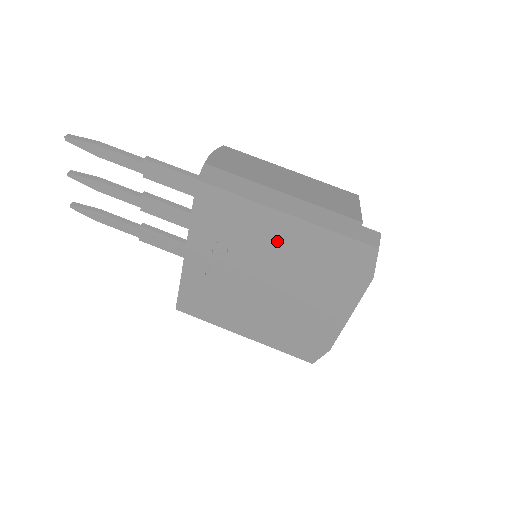
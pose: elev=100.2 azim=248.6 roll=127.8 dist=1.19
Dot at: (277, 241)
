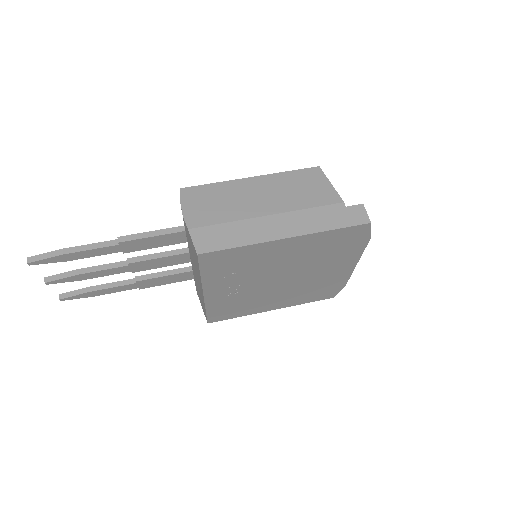
Dot at: (283, 255)
